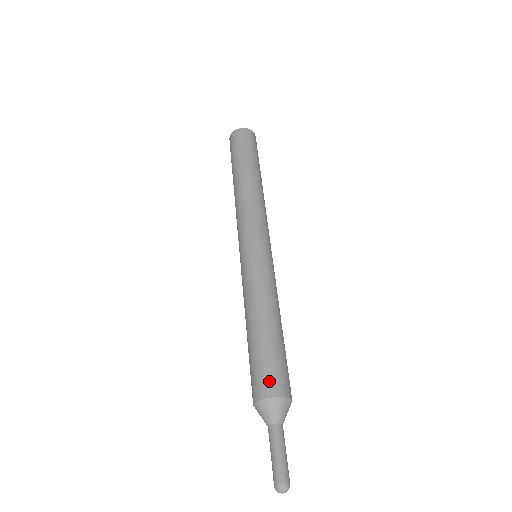
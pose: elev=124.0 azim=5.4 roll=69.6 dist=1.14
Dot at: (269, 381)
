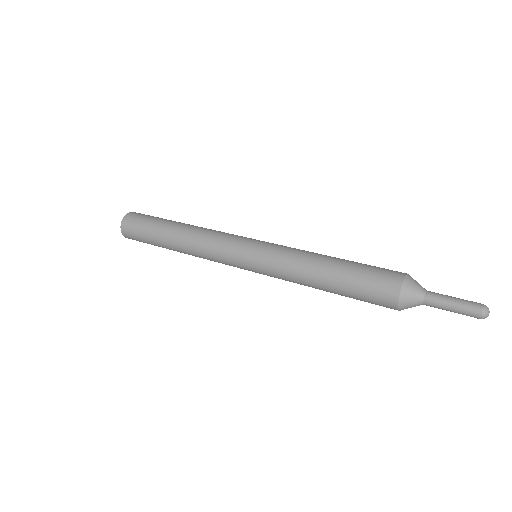
Dot at: (389, 273)
